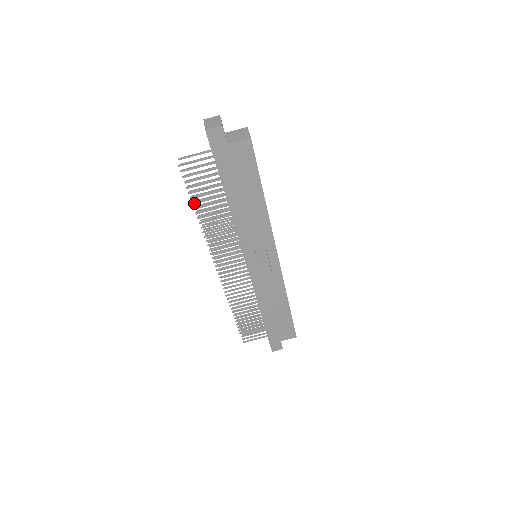
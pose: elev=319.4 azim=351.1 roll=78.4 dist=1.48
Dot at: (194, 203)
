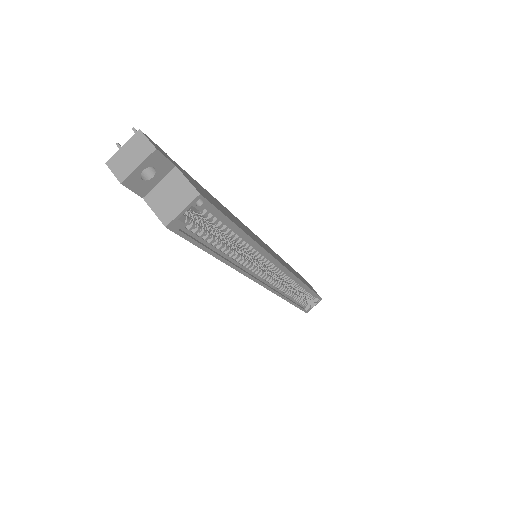
Dot at: occluded
